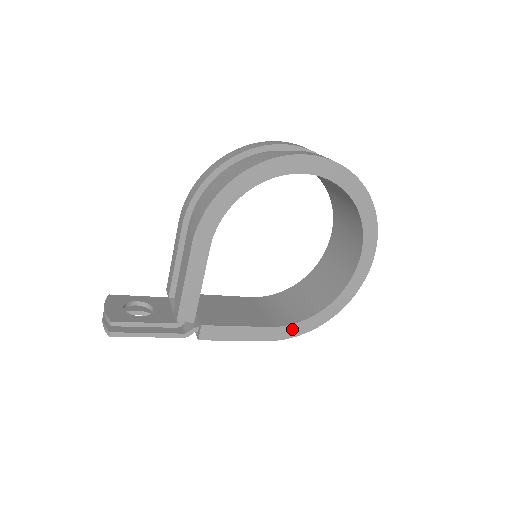
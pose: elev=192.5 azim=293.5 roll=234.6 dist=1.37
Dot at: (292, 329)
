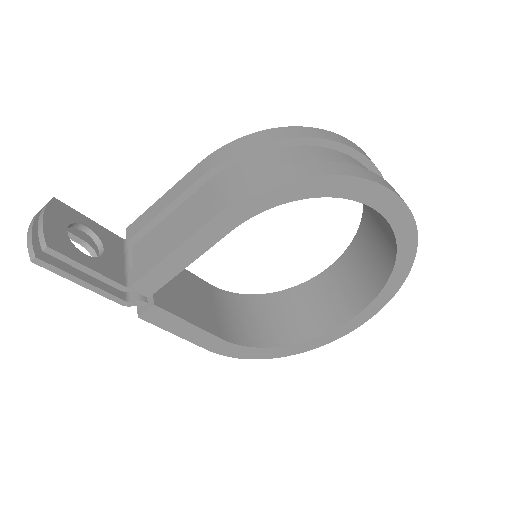
Dot at: (240, 350)
